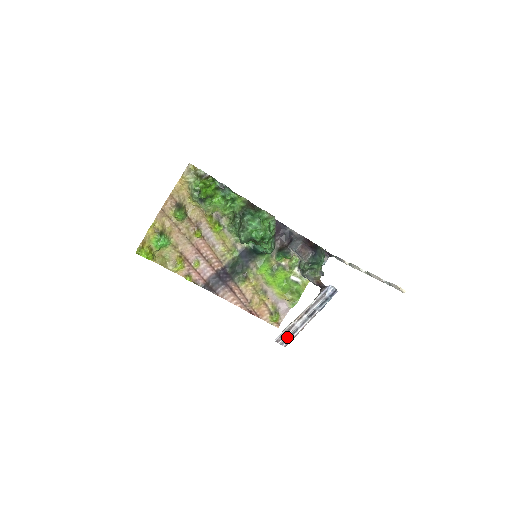
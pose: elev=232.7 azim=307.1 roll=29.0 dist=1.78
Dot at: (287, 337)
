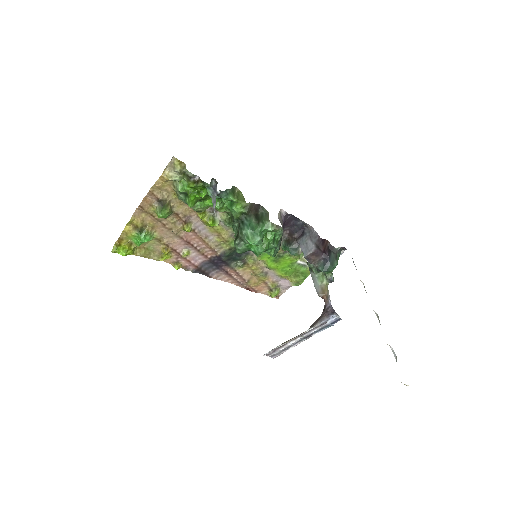
Dot at: (277, 353)
